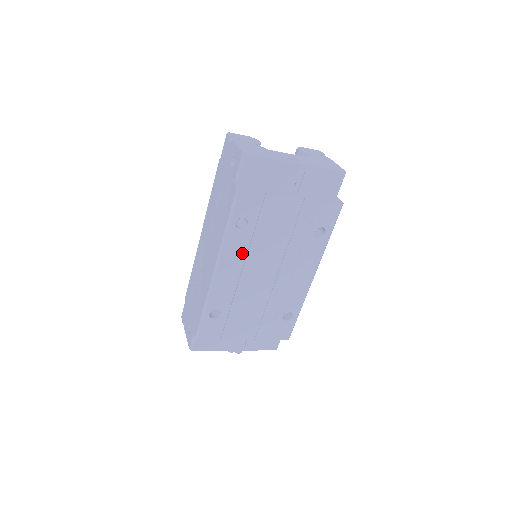
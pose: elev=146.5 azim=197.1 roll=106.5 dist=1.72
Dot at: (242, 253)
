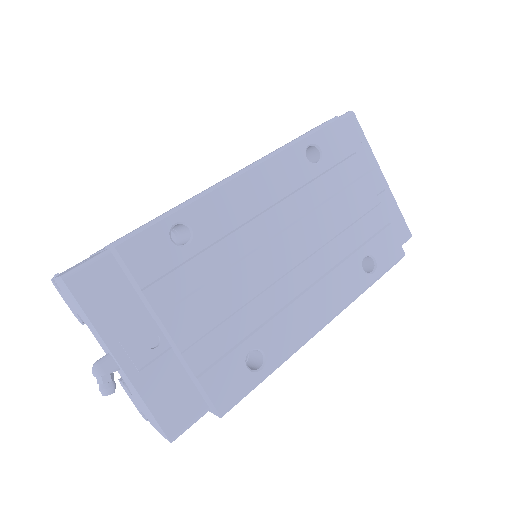
Dot at: (287, 187)
